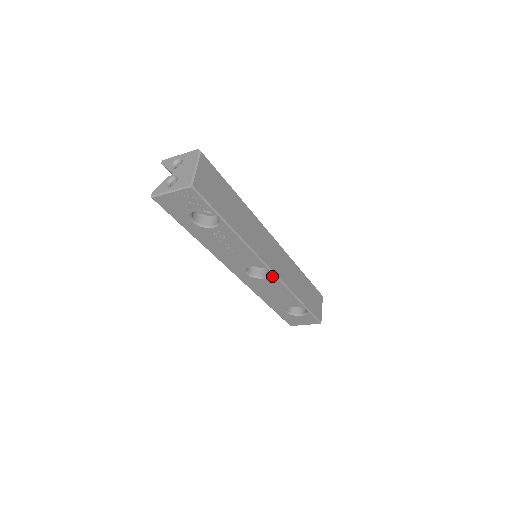
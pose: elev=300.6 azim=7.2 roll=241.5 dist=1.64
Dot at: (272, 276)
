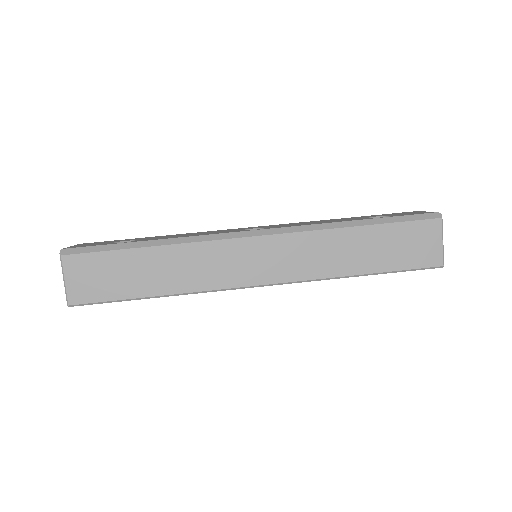
Dot at: (275, 284)
